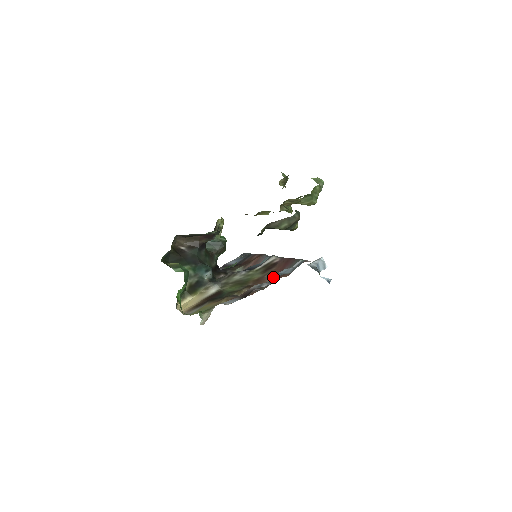
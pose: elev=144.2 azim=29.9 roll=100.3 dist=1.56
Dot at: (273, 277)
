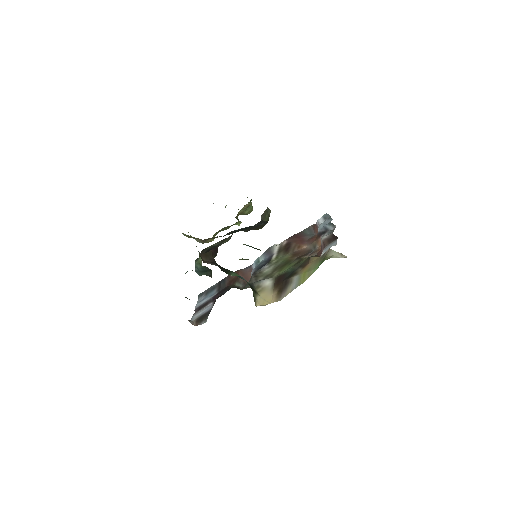
Dot at: (305, 245)
